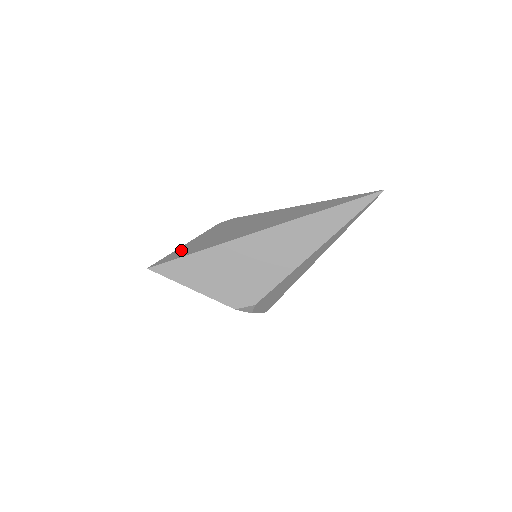
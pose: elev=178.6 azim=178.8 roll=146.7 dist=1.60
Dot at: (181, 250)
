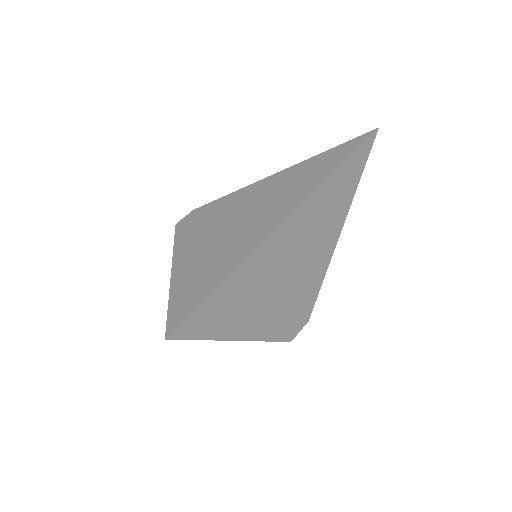
Dot at: (186, 281)
